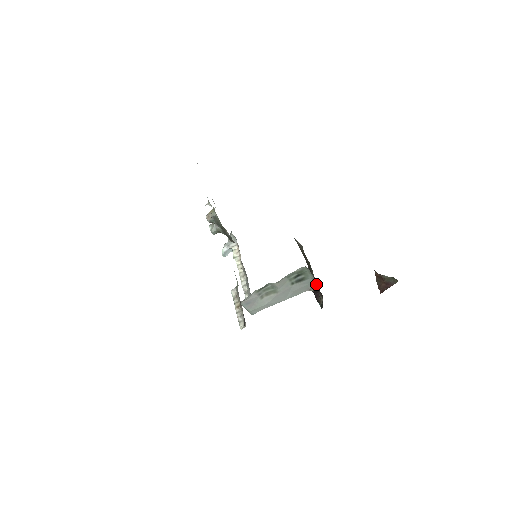
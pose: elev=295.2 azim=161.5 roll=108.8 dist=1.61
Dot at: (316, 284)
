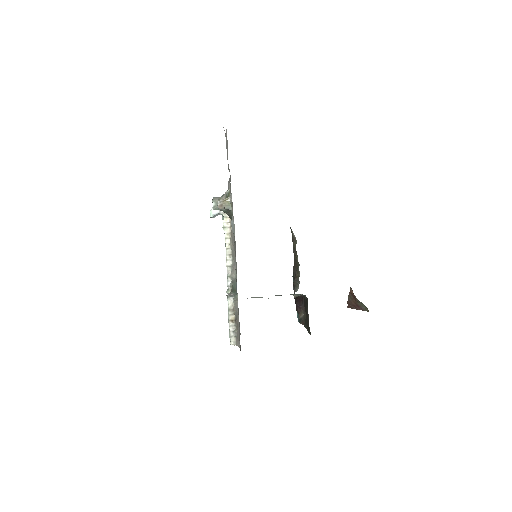
Dot at: (301, 294)
